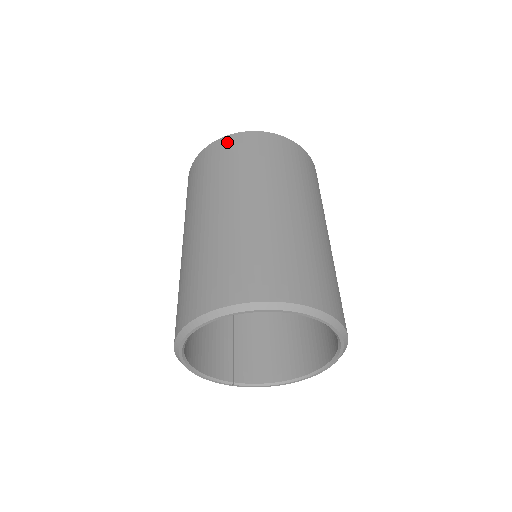
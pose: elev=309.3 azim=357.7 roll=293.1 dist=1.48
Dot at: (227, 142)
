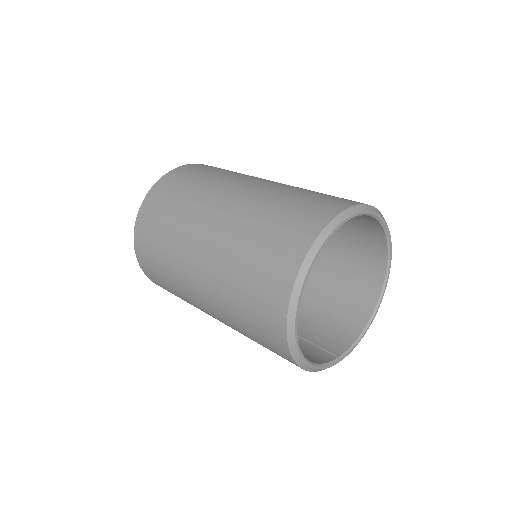
Dot at: (156, 191)
